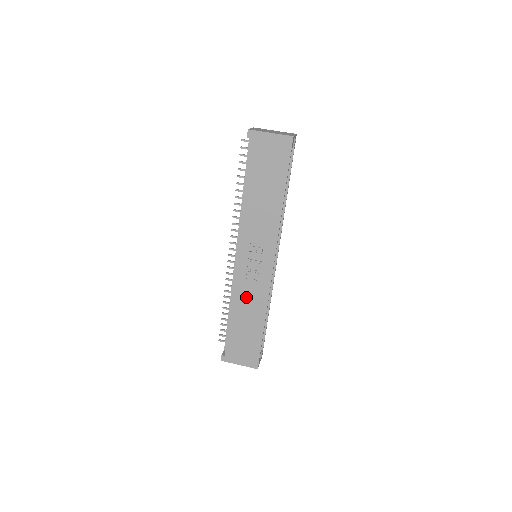
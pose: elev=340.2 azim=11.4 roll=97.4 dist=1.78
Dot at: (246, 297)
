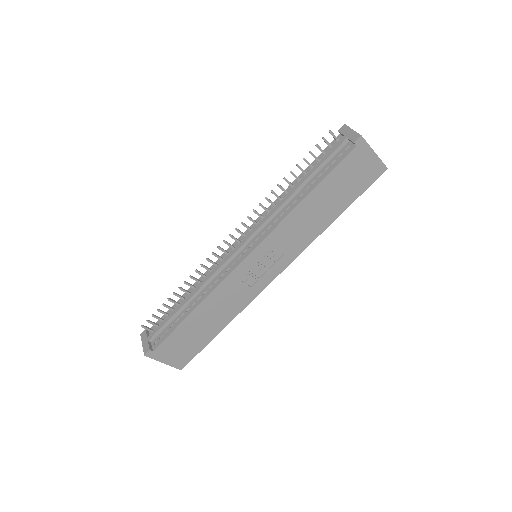
Dot at: (225, 298)
